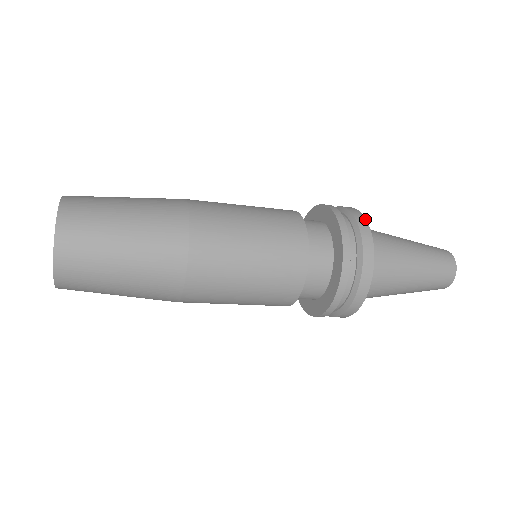
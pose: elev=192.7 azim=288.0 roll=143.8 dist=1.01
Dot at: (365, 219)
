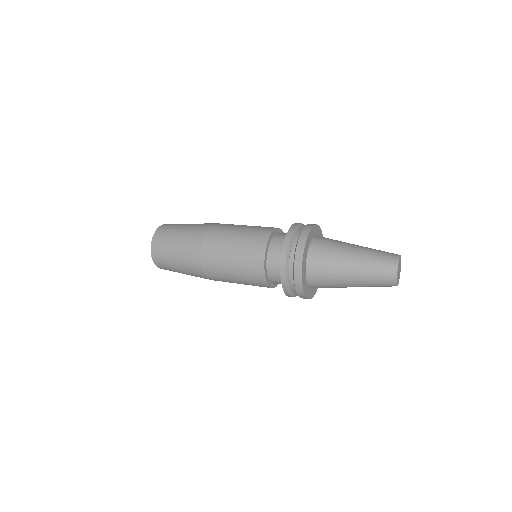
Dot at: (304, 245)
